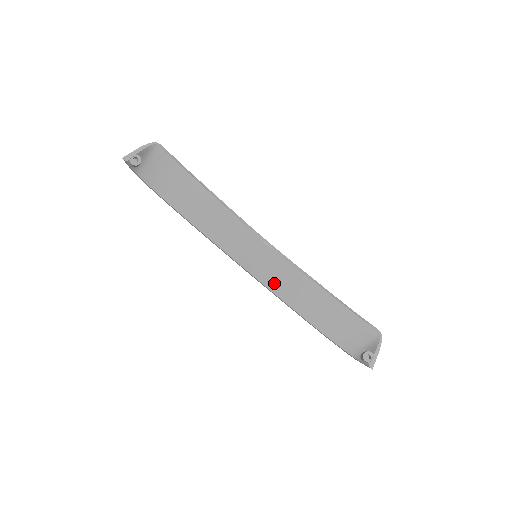
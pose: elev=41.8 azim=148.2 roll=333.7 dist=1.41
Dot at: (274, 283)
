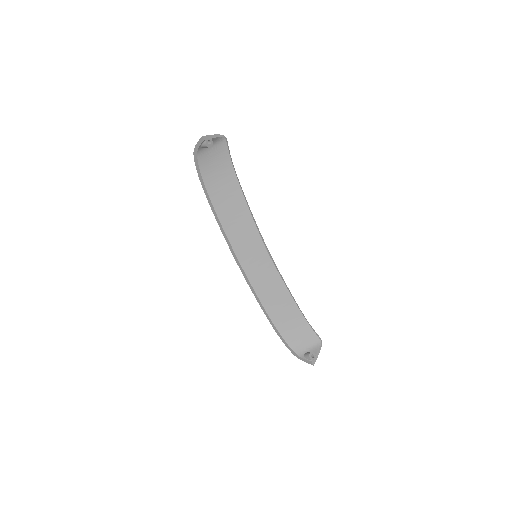
Dot at: (258, 282)
